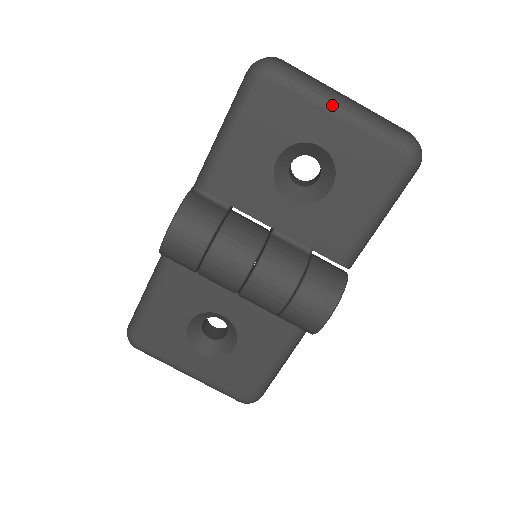
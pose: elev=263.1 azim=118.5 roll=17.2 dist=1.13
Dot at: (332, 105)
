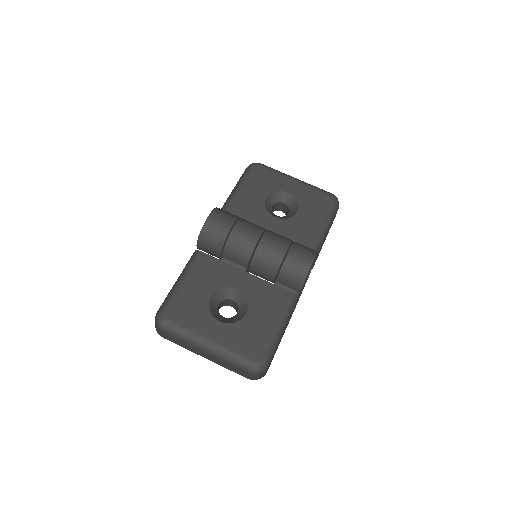
Dot at: (291, 177)
